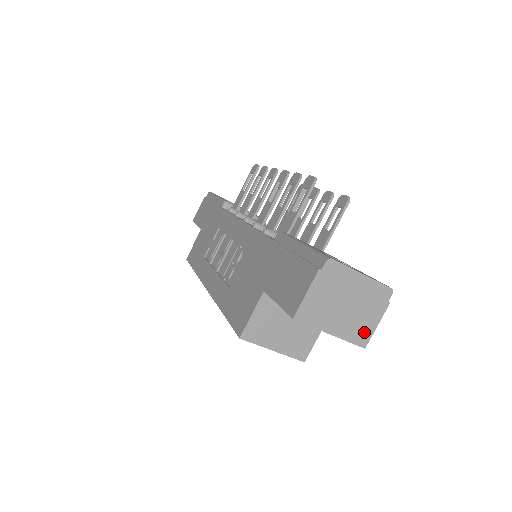
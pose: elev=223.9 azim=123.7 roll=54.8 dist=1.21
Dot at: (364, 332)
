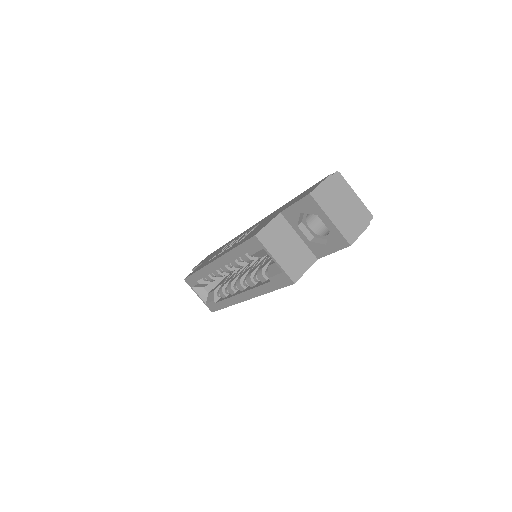
Dot at: (352, 233)
